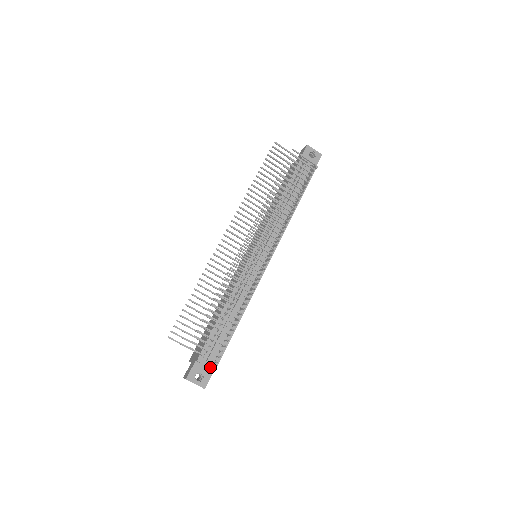
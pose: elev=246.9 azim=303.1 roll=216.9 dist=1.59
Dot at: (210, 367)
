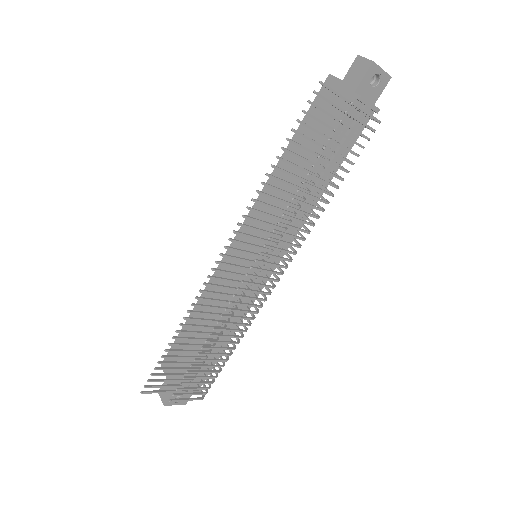
Dot at: occluded
